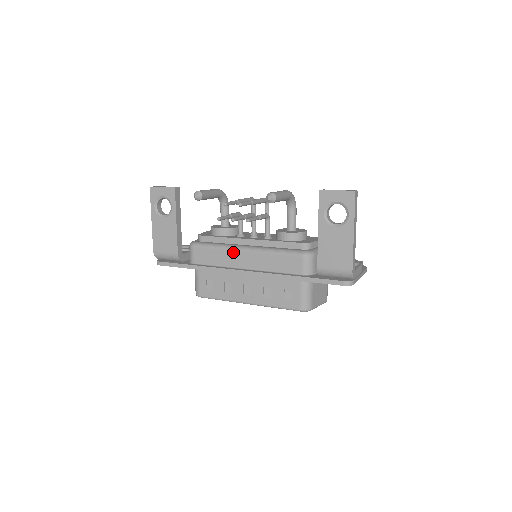
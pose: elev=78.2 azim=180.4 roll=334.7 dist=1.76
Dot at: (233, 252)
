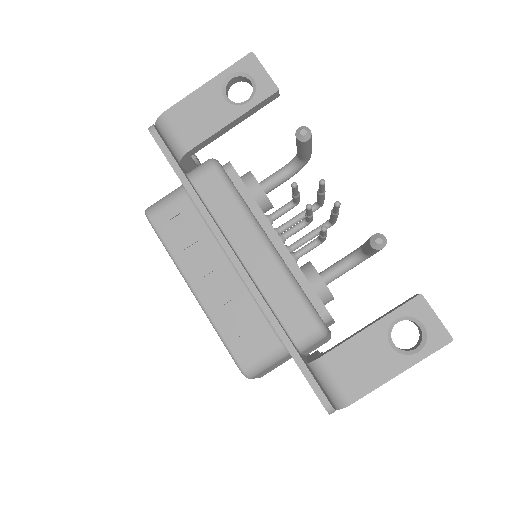
Dot at: (251, 228)
